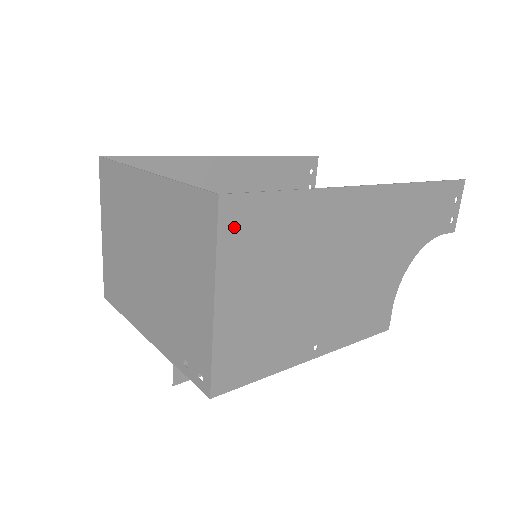
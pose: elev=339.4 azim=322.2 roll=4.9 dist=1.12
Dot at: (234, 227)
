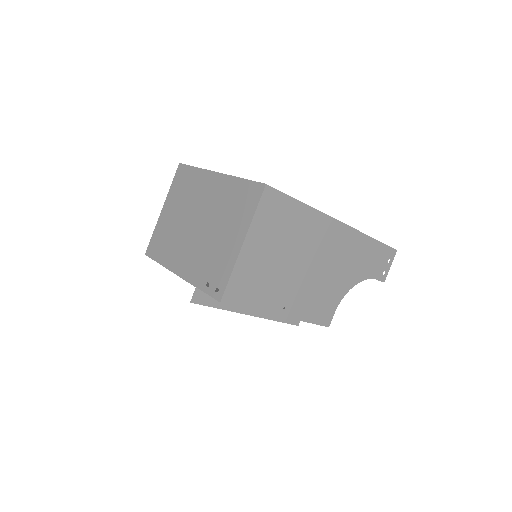
Dot at: (267, 205)
